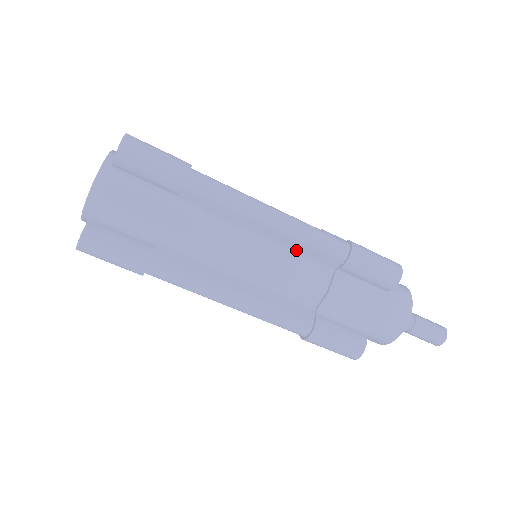
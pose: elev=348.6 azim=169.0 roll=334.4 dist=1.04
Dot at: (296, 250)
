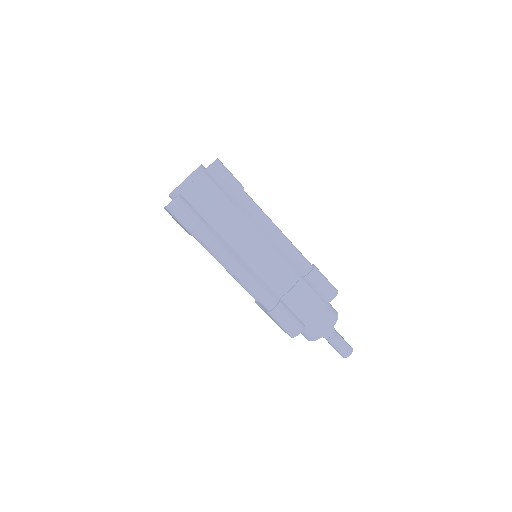
Dot at: (282, 257)
